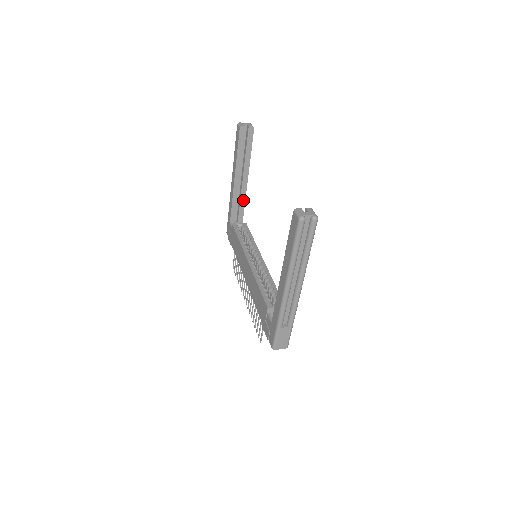
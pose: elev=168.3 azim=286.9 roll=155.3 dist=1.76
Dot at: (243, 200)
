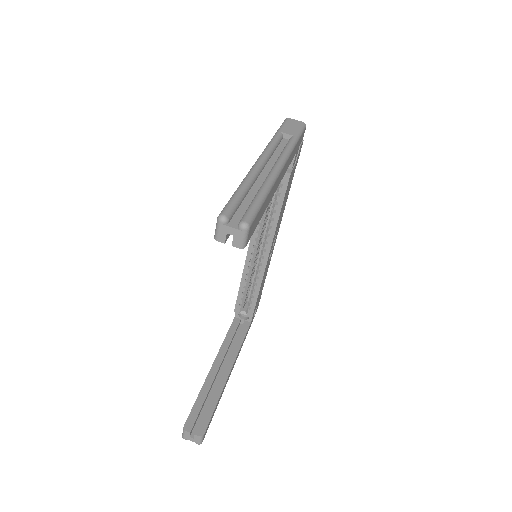
Dot at: occluded
